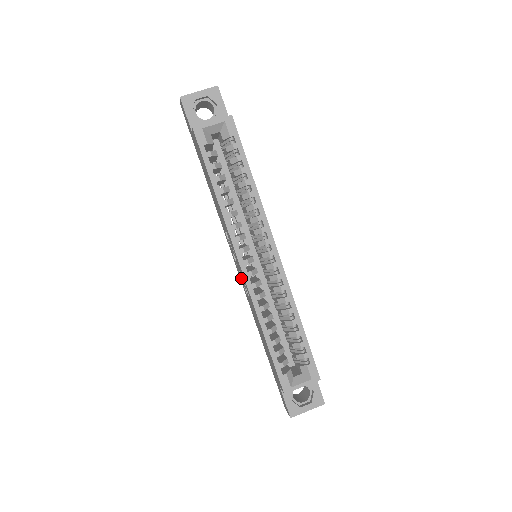
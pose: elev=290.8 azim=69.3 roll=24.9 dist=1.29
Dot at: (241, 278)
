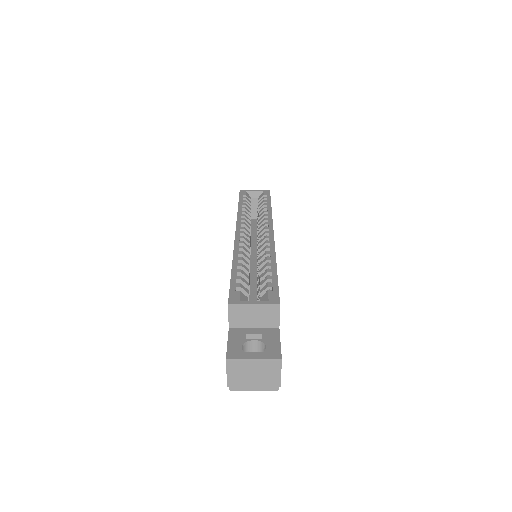
Dot at: occluded
